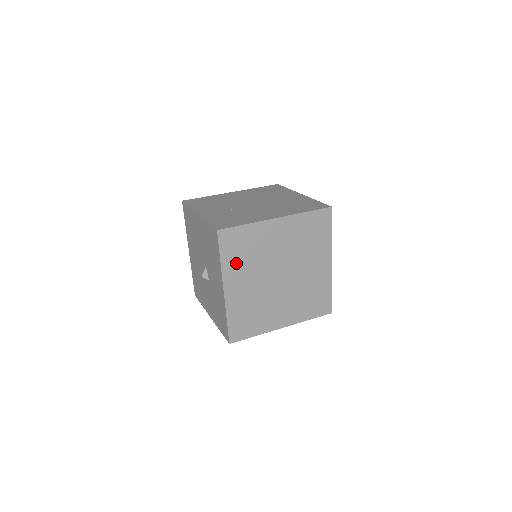
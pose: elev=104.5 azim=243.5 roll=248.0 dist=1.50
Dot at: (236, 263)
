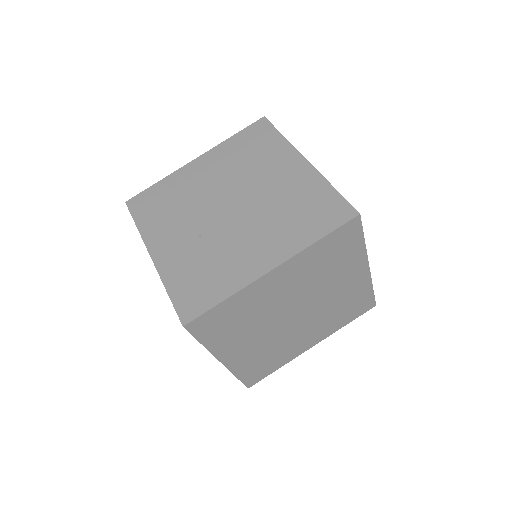
Dot at: (227, 336)
